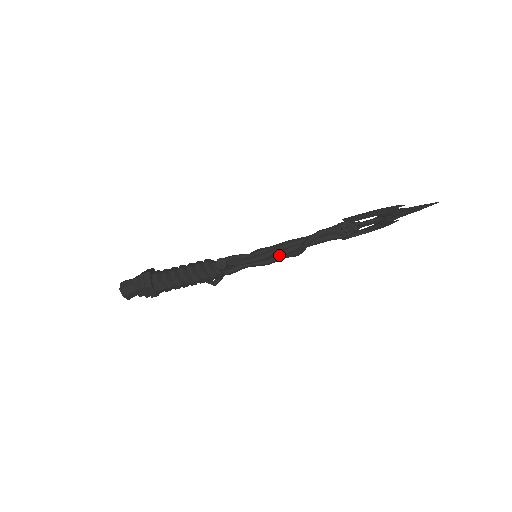
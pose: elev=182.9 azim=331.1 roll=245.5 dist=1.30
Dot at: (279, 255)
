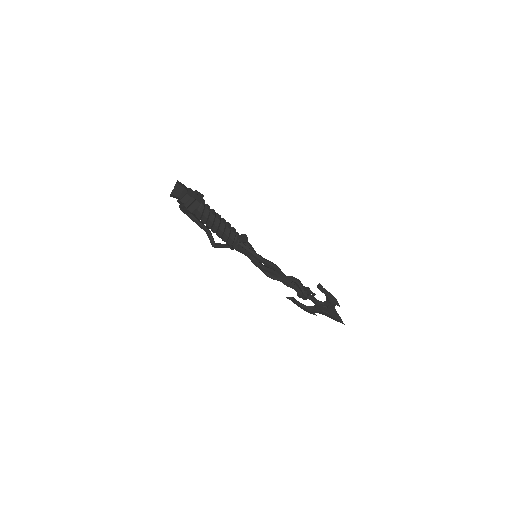
Dot at: (269, 268)
